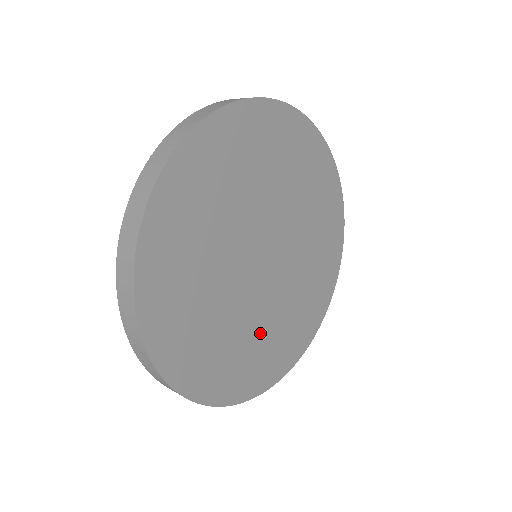
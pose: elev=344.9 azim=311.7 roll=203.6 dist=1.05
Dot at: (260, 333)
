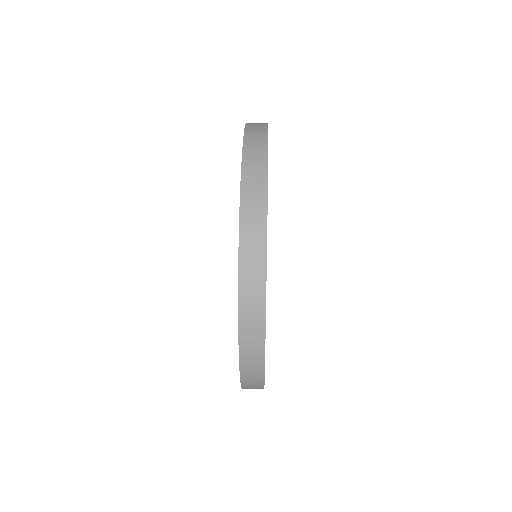
Dot at: occluded
